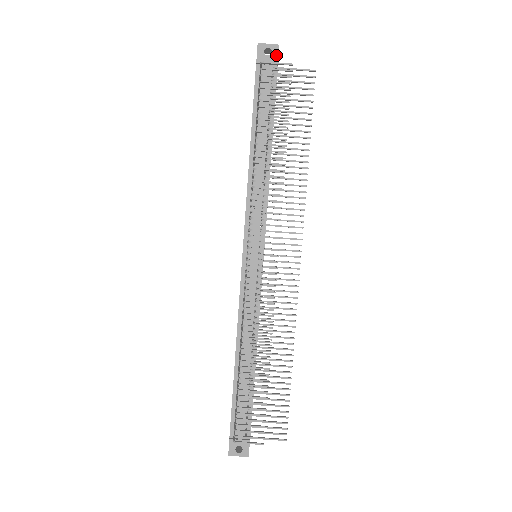
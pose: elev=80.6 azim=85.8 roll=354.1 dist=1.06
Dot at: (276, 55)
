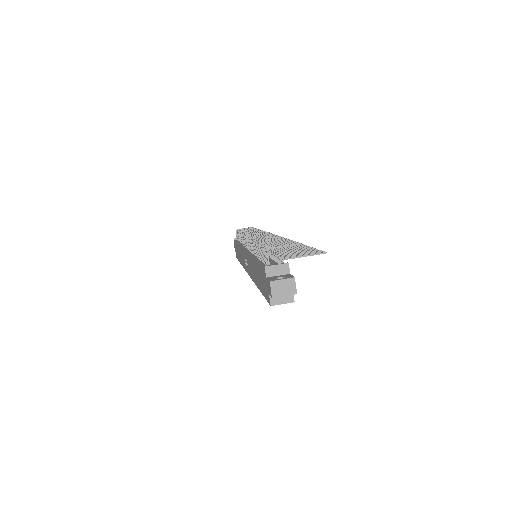
Dot at: occluded
